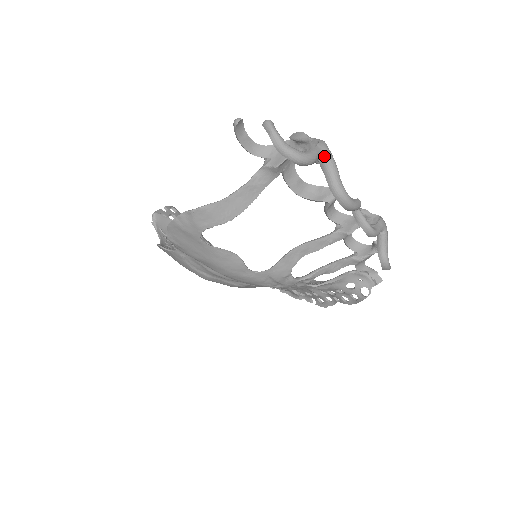
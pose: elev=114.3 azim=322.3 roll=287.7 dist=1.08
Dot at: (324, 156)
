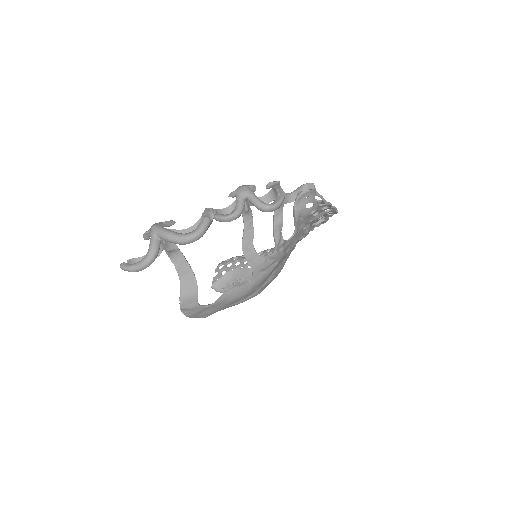
Dot at: (158, 236)
